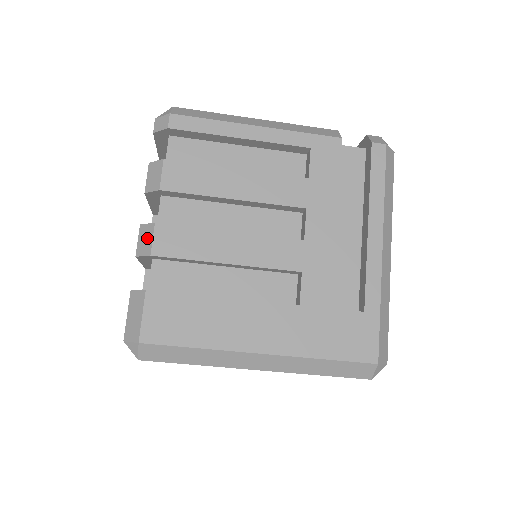
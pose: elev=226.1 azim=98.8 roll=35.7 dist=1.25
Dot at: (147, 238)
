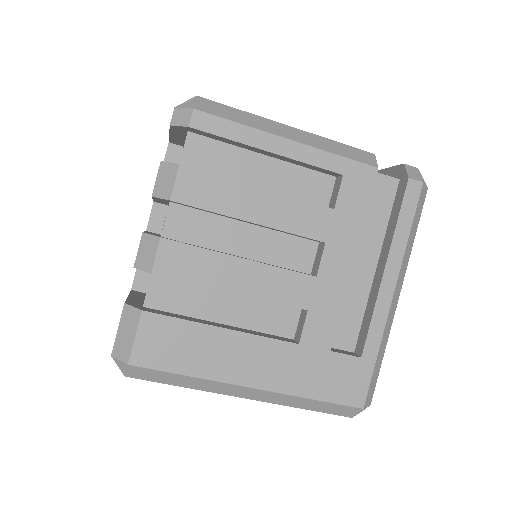
Dot at: (149, 252)
